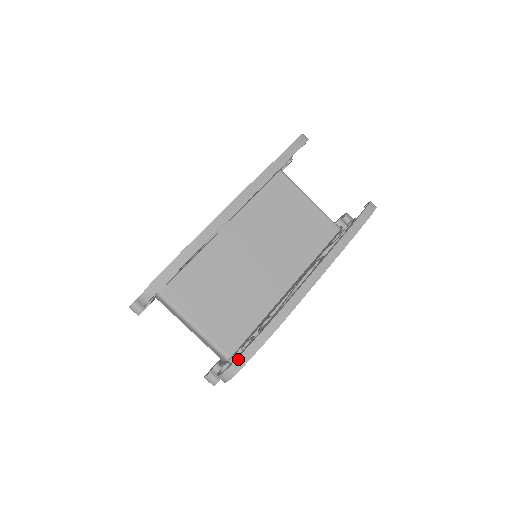
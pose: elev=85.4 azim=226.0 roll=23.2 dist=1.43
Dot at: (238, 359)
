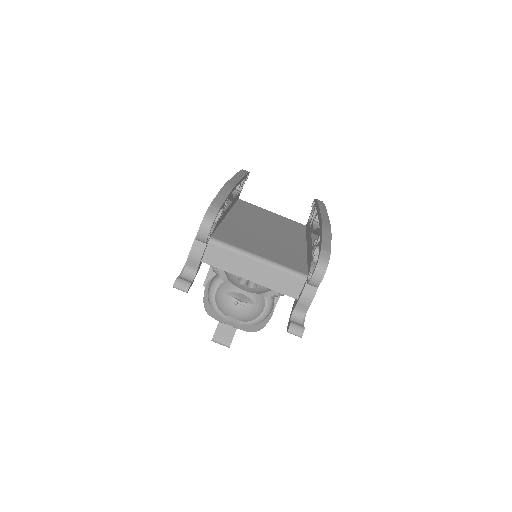
Dot at: (322, 247)
